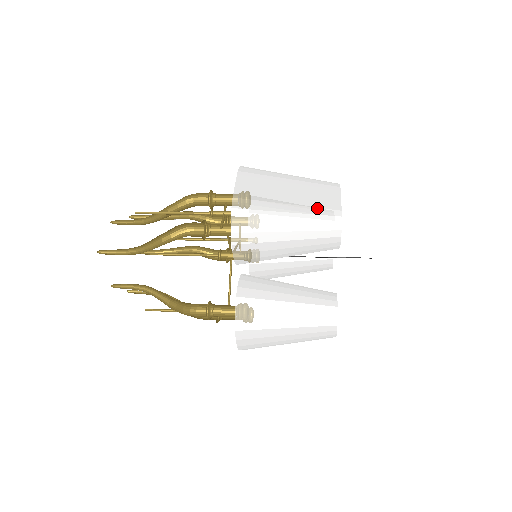
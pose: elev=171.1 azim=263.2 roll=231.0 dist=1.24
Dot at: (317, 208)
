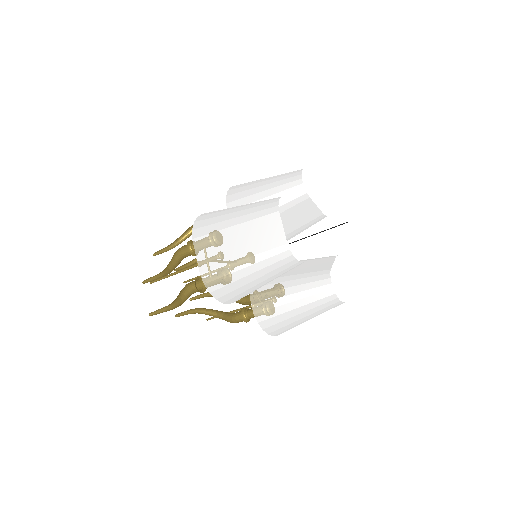
Dot at: occluded
